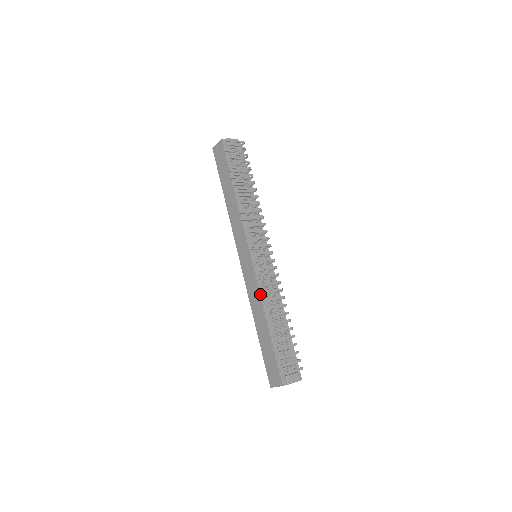
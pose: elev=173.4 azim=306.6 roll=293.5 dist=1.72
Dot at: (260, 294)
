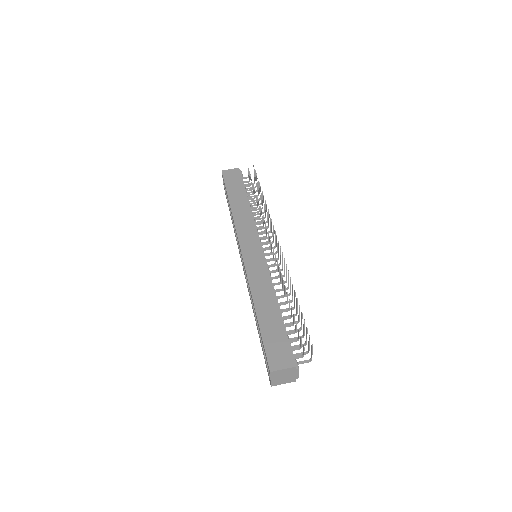
Dot at: (281, 273)
